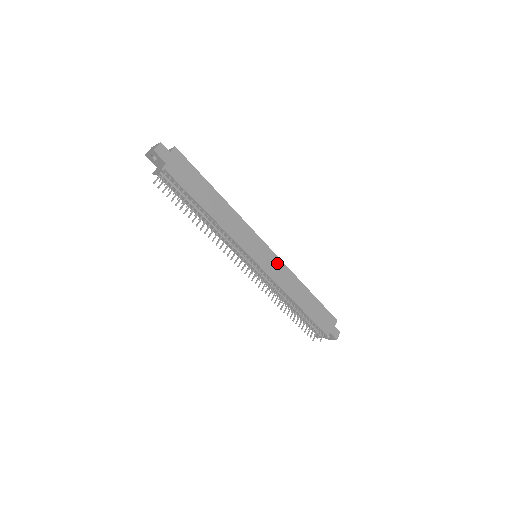
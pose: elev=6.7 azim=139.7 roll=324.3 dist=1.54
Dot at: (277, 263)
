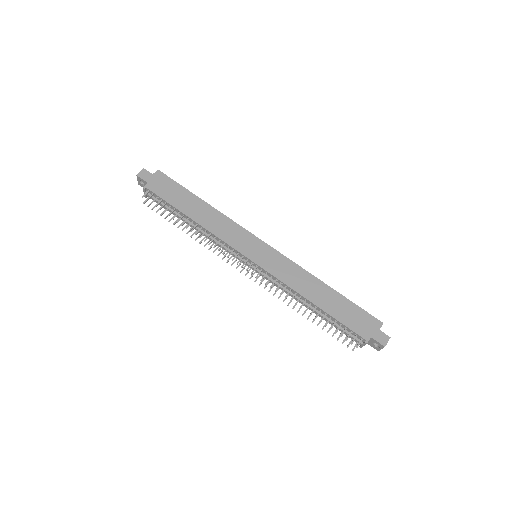
Dot at: (280, 259)
